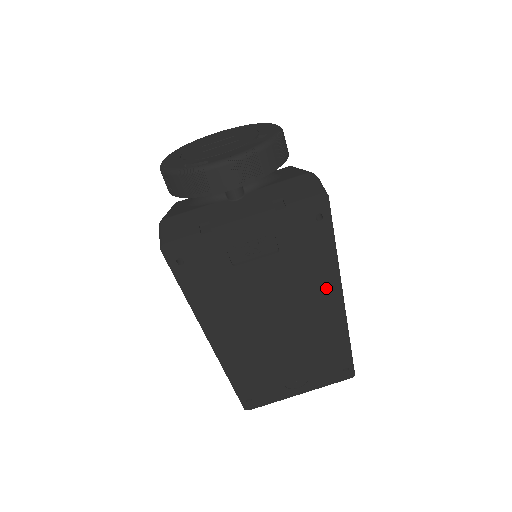
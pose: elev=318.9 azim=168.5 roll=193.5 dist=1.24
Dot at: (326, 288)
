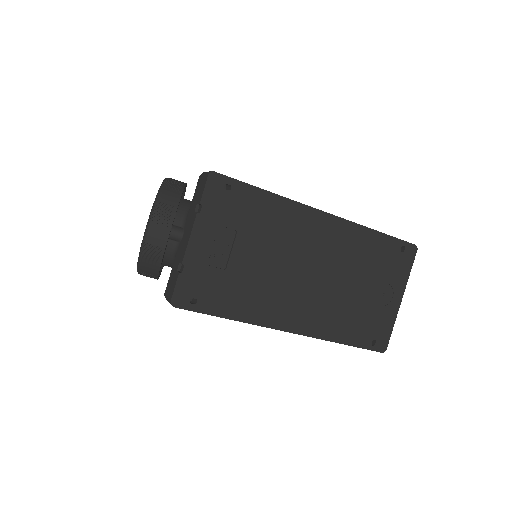
Dot at: (299, 217)
